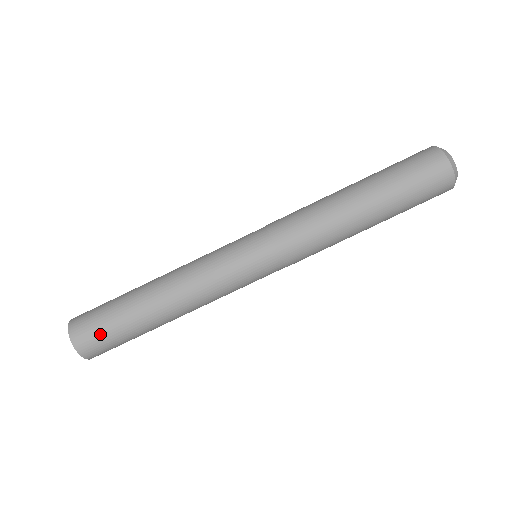
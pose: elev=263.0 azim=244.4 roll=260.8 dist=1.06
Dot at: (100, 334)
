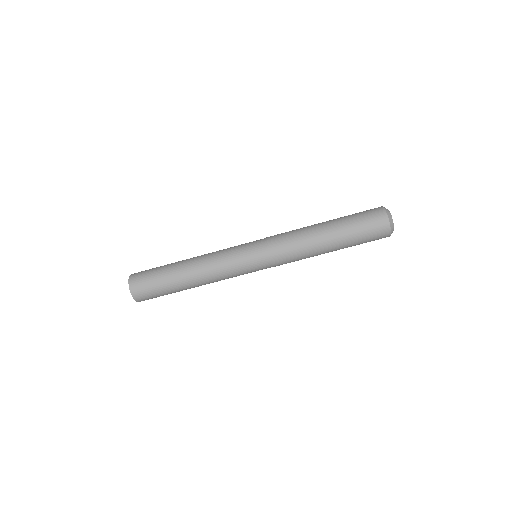
Dot at: (151, 294)
